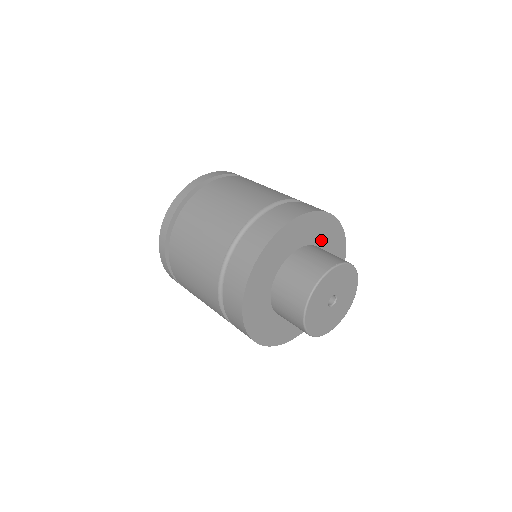
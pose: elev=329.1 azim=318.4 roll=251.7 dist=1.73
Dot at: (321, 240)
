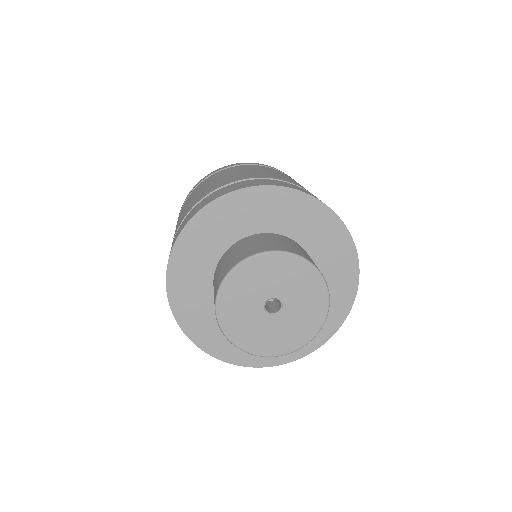
Dot at: (321, 257)
